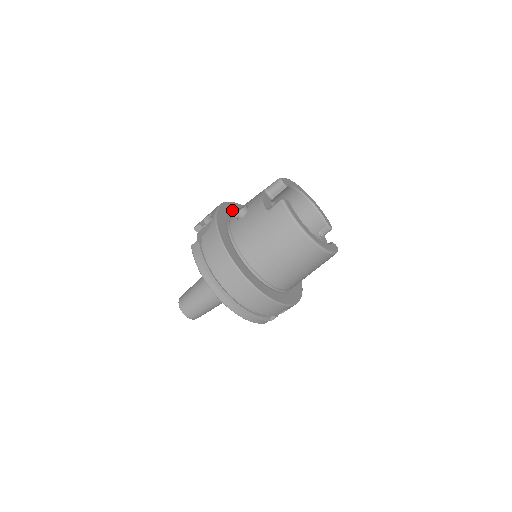
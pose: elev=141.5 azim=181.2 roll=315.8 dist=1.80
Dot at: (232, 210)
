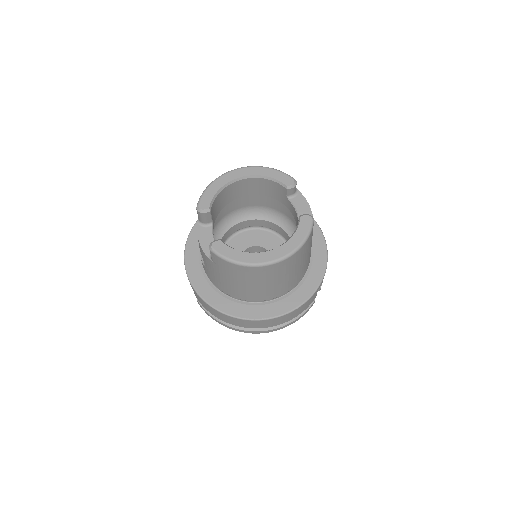
Dot at: occluded
